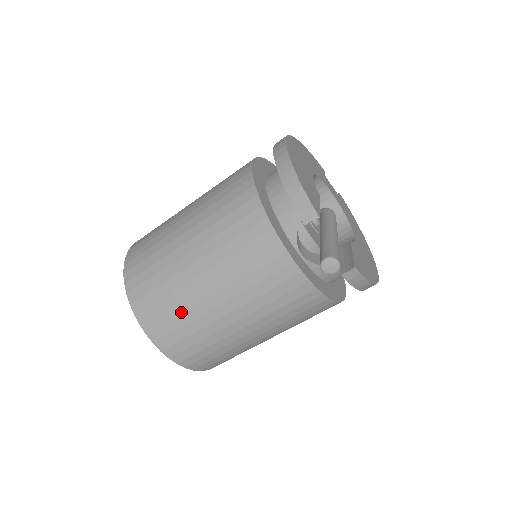
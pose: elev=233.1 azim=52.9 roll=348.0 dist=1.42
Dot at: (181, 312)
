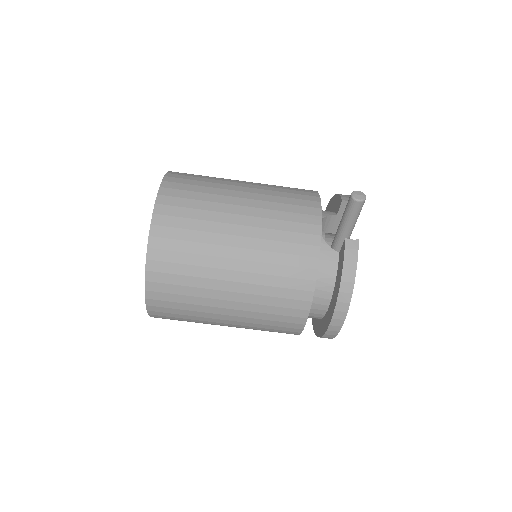
Dot at: (208, 186)
